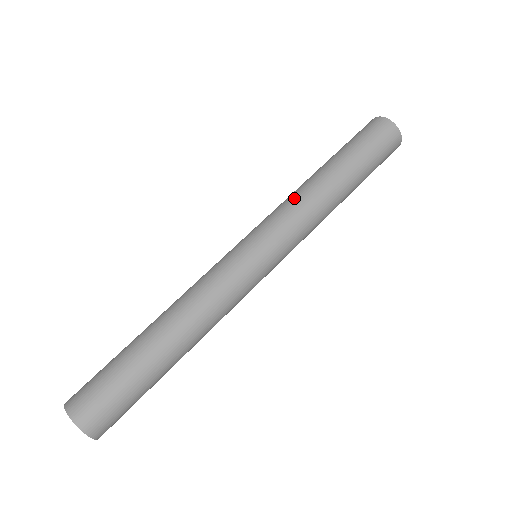
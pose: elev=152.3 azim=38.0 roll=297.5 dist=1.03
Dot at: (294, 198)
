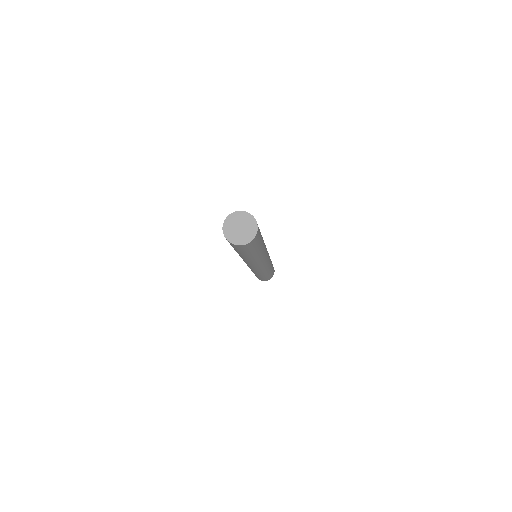
Dot at: occluded
